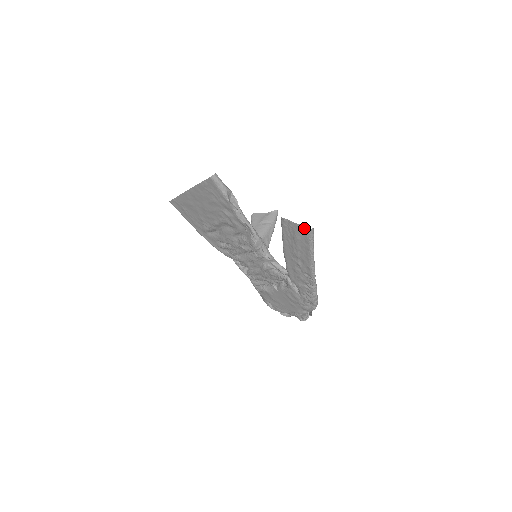
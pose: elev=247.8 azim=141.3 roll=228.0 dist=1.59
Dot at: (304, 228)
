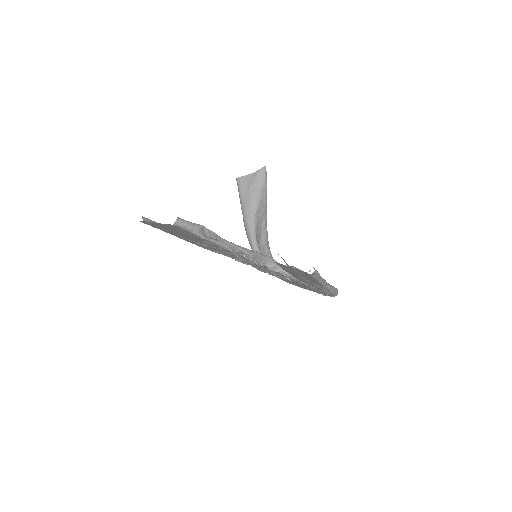
Dot at: (303, 272)
